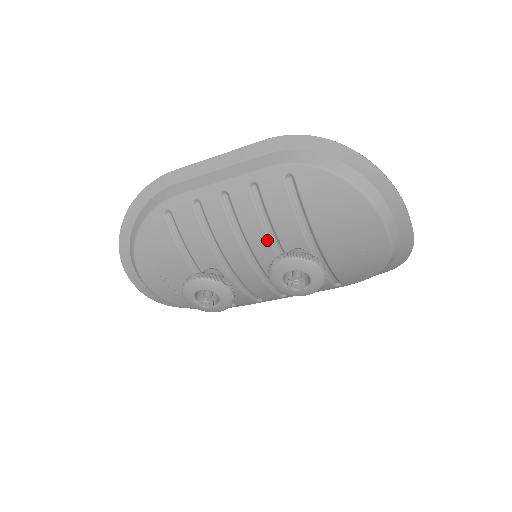
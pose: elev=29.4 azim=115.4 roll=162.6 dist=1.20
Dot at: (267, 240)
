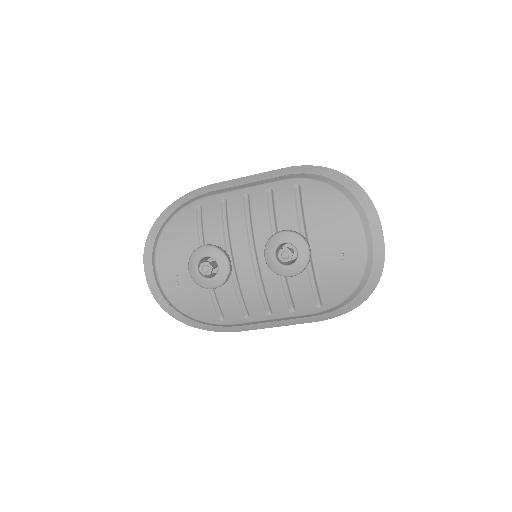
Dot at: (269, 234)
